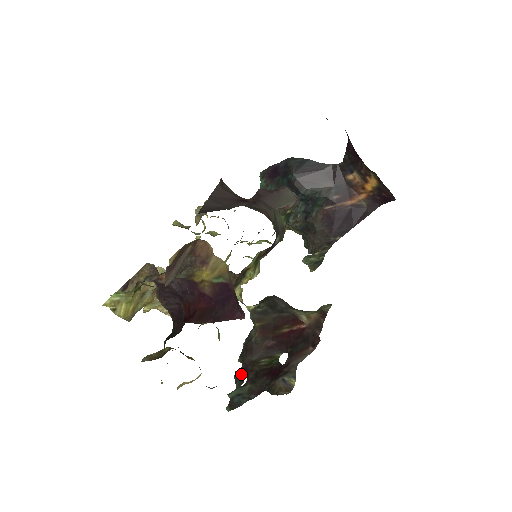
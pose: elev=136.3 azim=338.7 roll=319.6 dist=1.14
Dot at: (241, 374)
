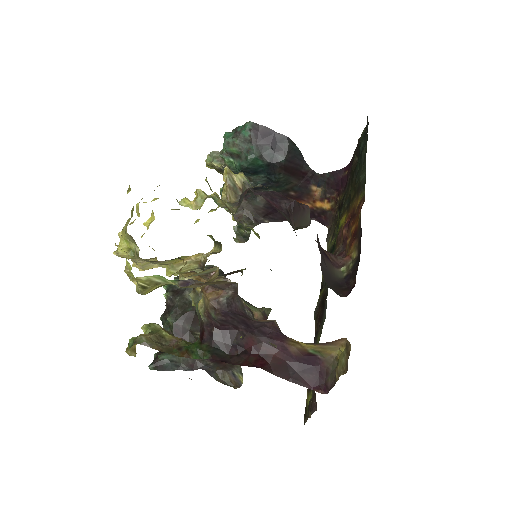
Dot at: occluded
